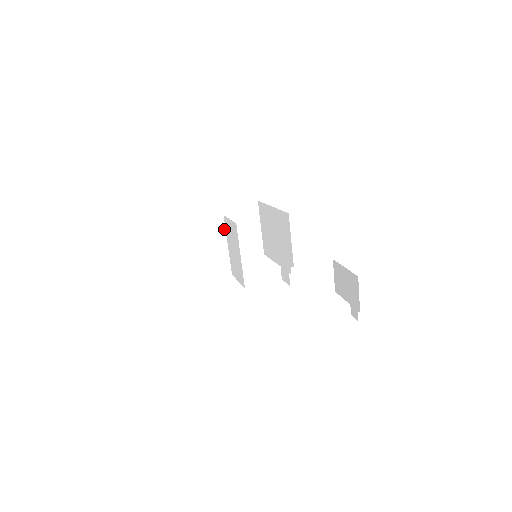
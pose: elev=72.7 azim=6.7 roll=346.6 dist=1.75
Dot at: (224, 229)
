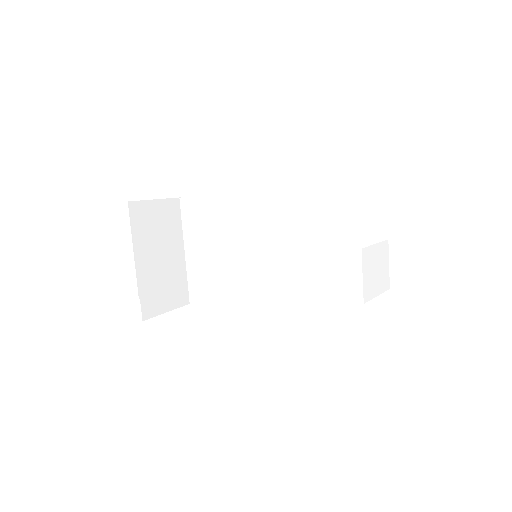
Dot at: (180, 222)
